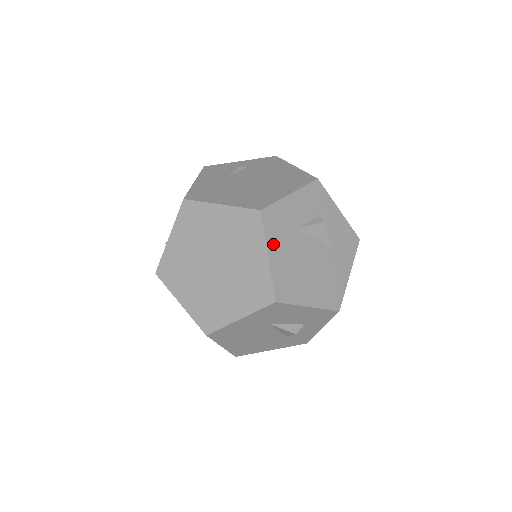
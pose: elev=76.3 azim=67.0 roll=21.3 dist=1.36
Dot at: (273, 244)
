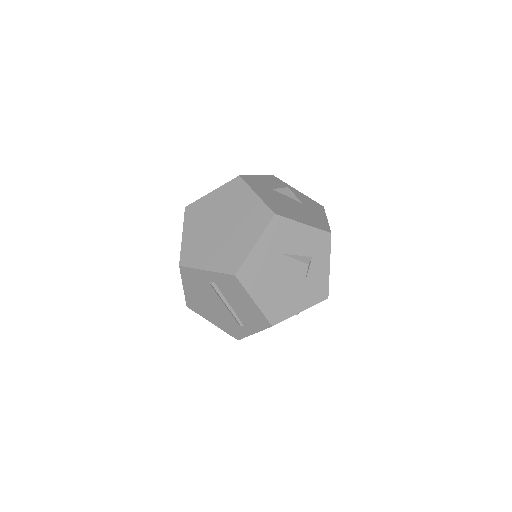
Dot at: (257, 190)
